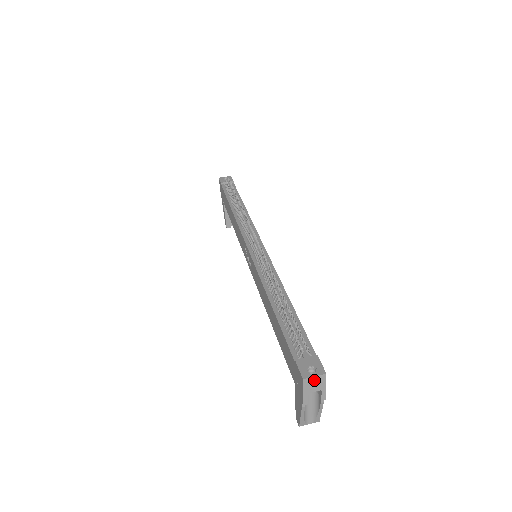
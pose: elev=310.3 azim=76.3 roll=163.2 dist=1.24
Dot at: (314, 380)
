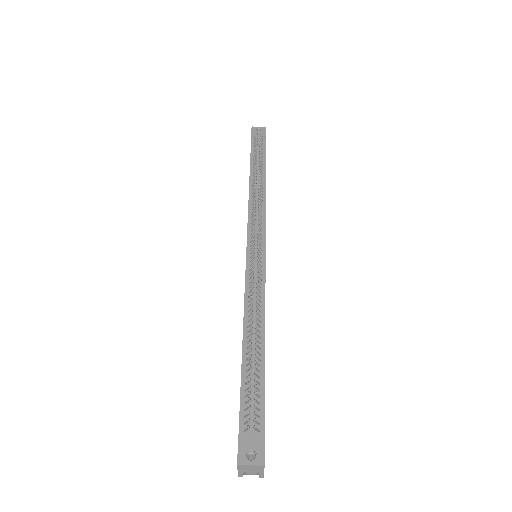
Dot at: (250, 467)
